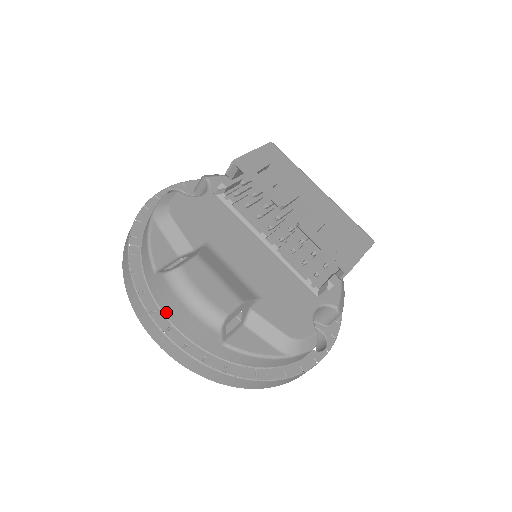
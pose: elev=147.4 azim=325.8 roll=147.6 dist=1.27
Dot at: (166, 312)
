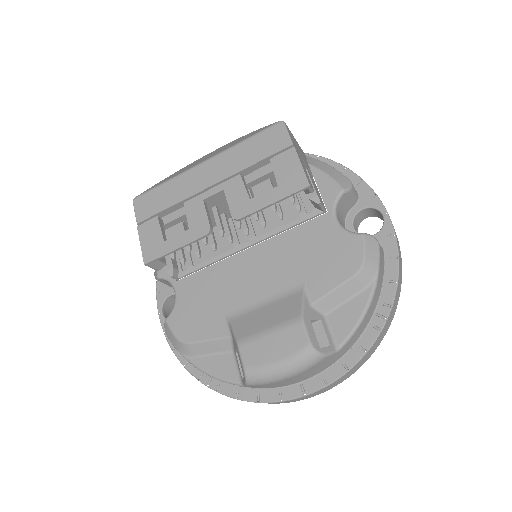
Dot at: (285, 385)
